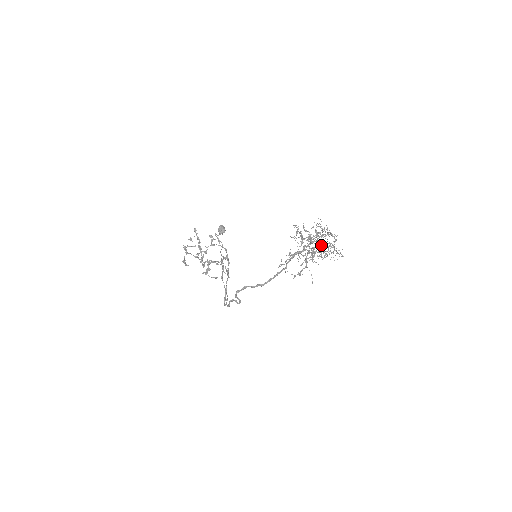
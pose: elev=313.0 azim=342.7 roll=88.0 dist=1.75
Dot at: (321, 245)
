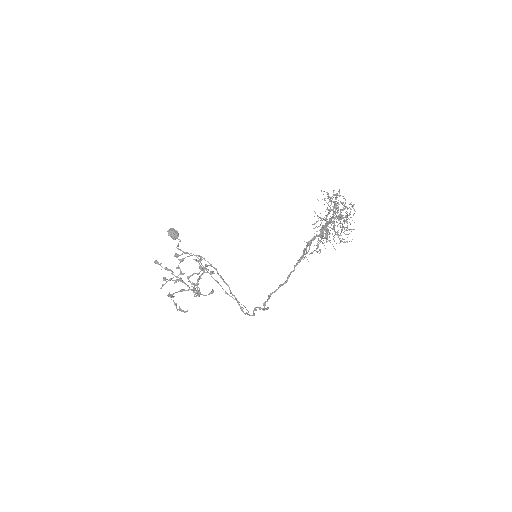
Dot at: (337, 216)
